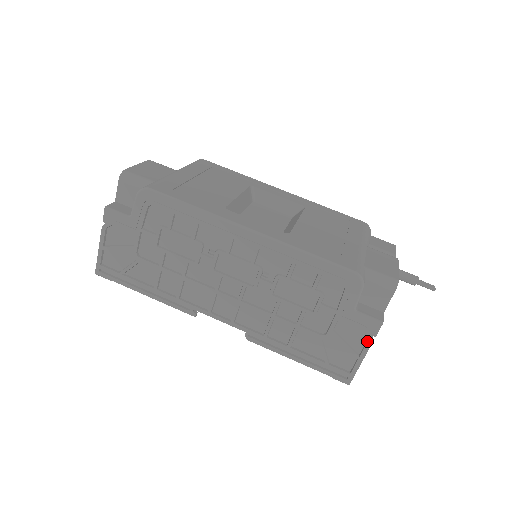
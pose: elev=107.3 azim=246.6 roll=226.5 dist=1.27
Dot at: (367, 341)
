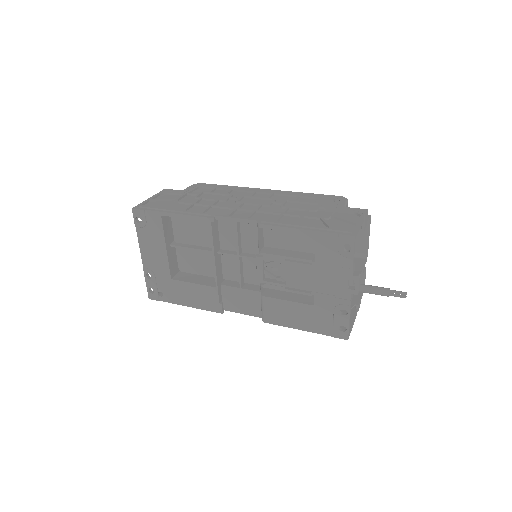
Dot at: (360, 216)
